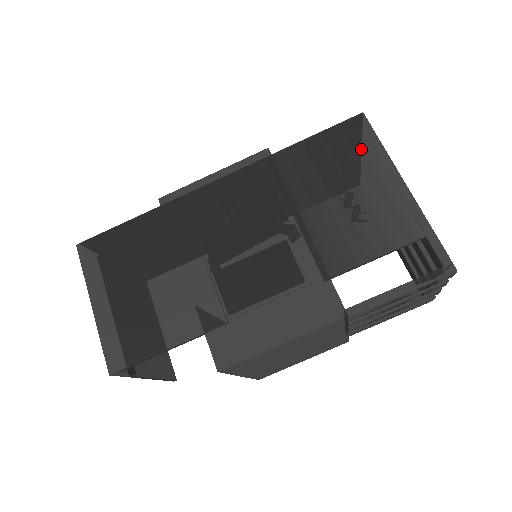
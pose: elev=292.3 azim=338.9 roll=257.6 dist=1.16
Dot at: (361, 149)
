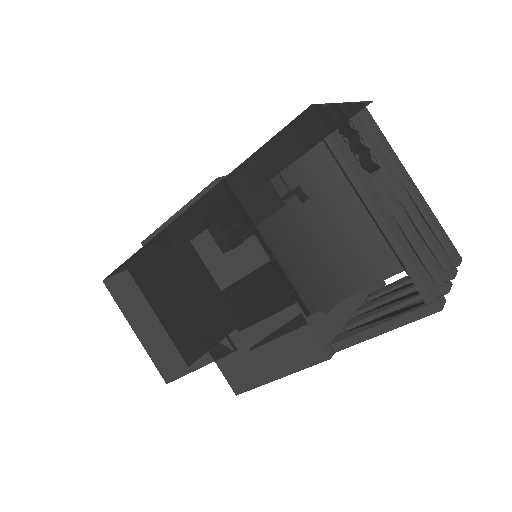
Dot at: (318, 161)
